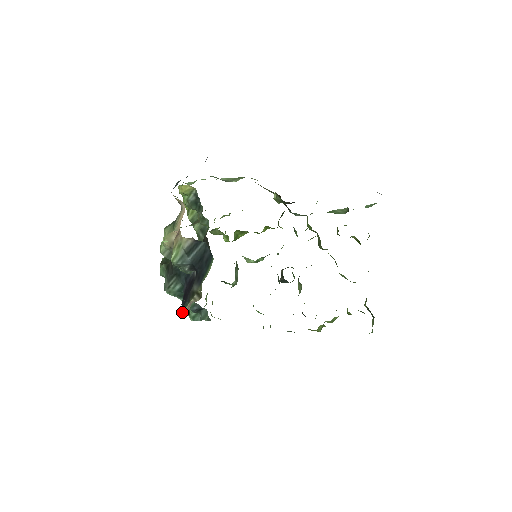
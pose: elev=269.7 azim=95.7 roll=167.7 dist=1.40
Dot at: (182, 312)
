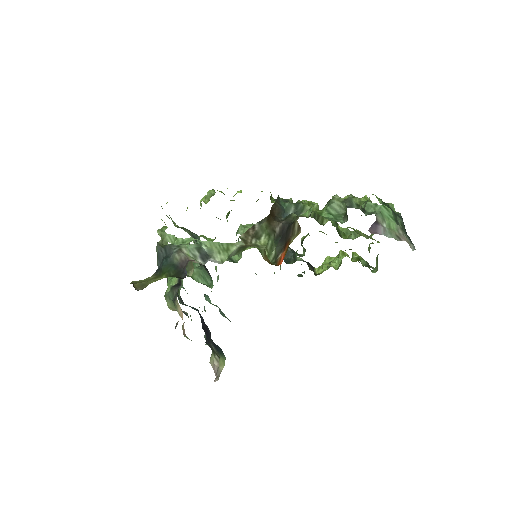
Dot at: (205, 335)
